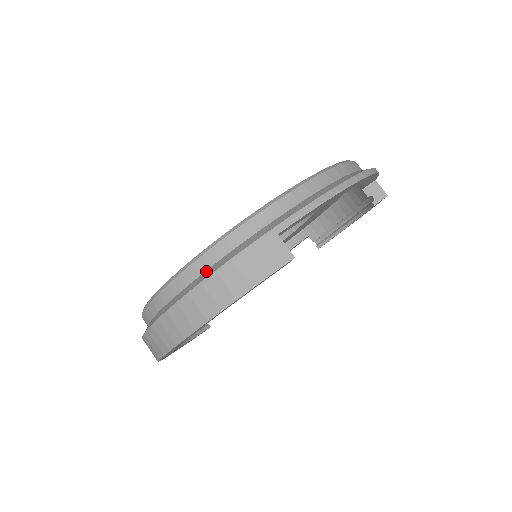
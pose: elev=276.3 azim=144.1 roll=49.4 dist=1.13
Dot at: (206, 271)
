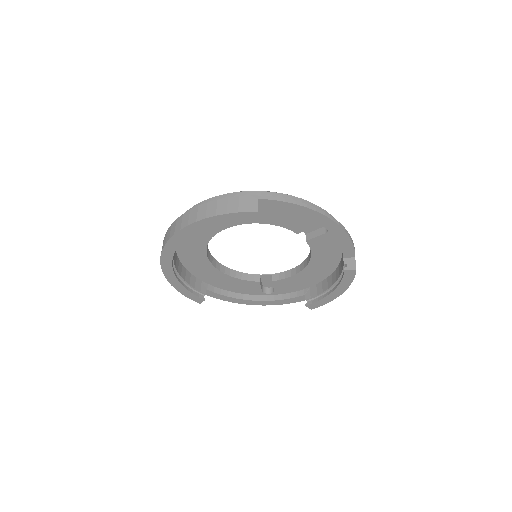
Dot at: occluded
